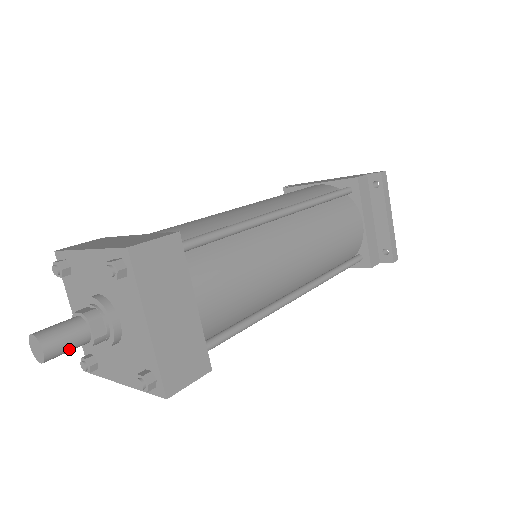
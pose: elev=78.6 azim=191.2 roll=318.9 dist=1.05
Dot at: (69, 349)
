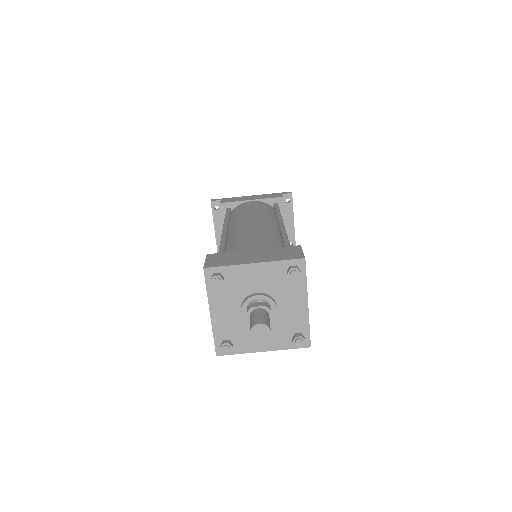
Dot at: occluded
